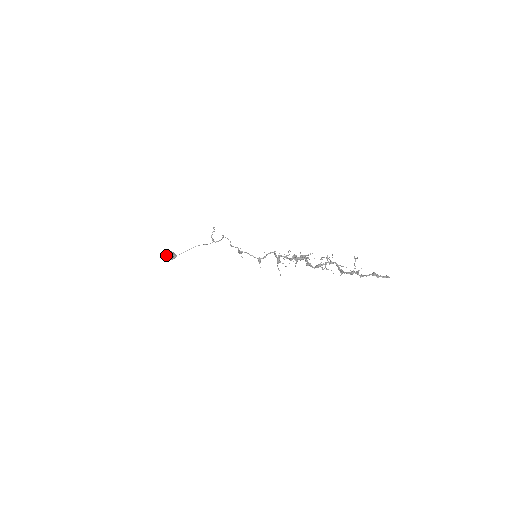
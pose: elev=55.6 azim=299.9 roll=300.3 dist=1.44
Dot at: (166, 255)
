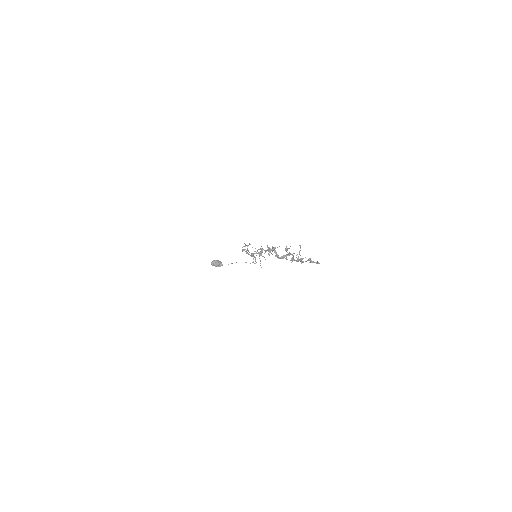
Dot at: (214, 262)
